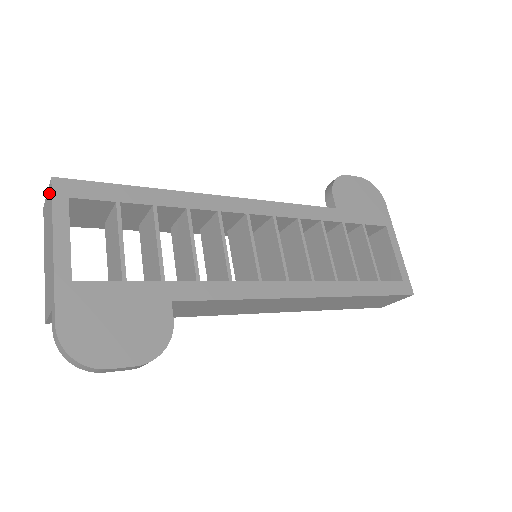
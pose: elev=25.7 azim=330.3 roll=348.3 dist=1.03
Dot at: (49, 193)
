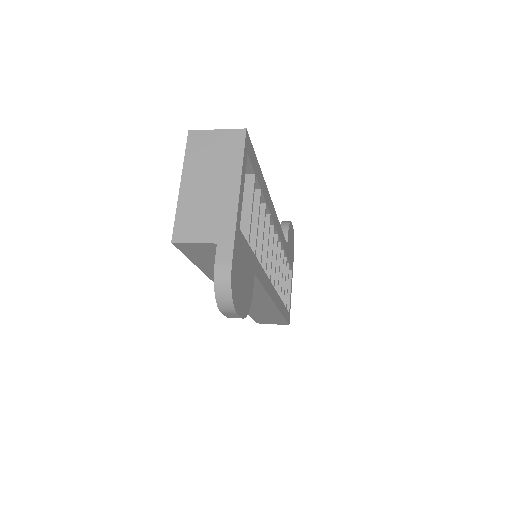
Dot at: (232, 137)
